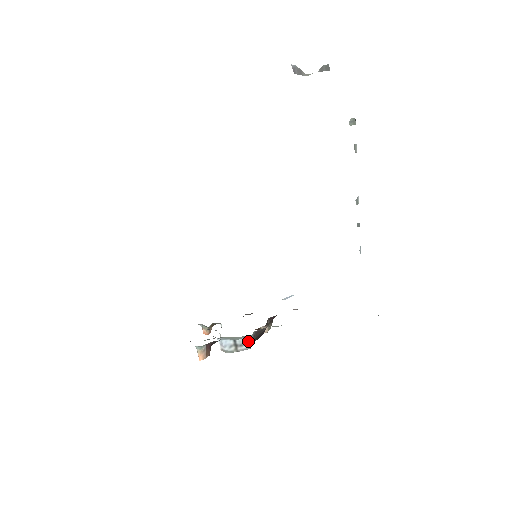
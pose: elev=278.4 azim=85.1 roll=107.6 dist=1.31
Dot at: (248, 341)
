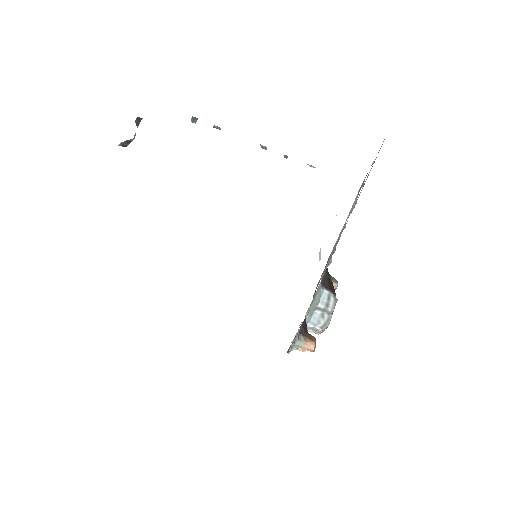
Dot at: (327, 296)
